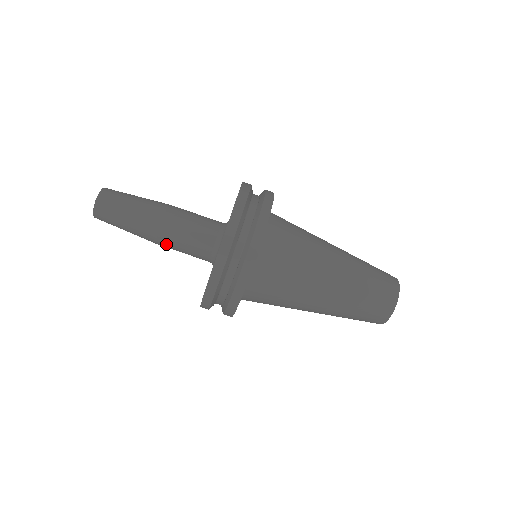
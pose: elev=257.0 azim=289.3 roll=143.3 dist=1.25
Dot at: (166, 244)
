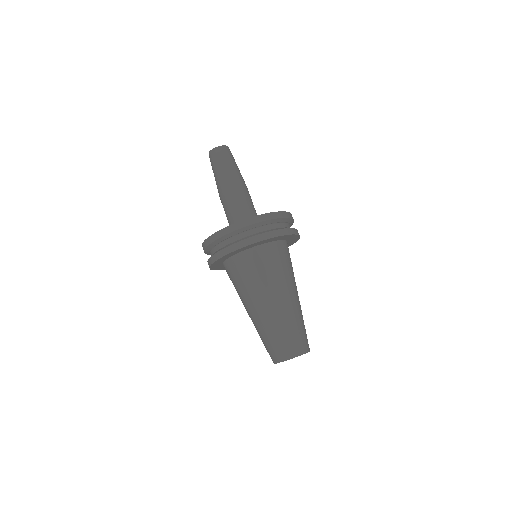
Dot at: (237, 193)
